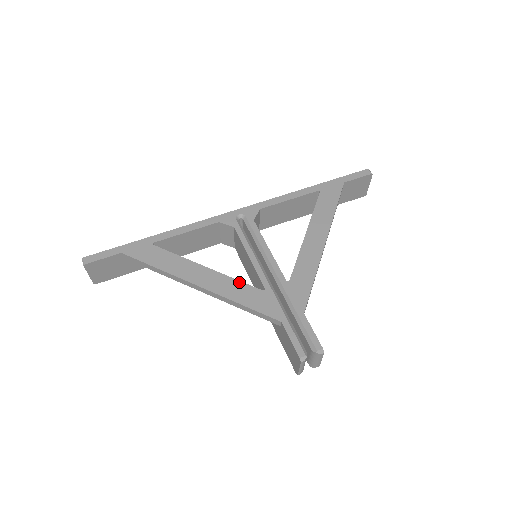
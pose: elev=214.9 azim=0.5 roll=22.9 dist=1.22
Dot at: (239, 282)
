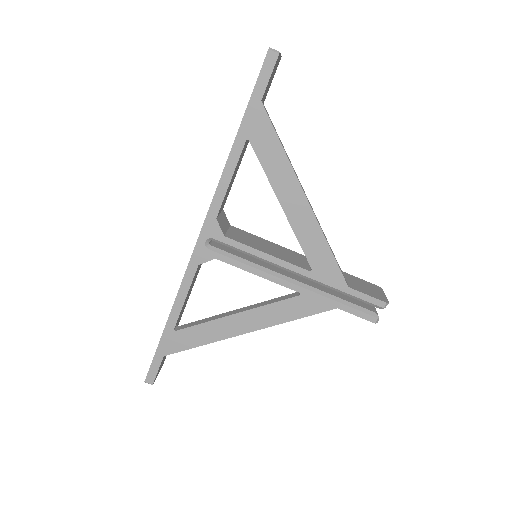
Dot at: (274, 304)
